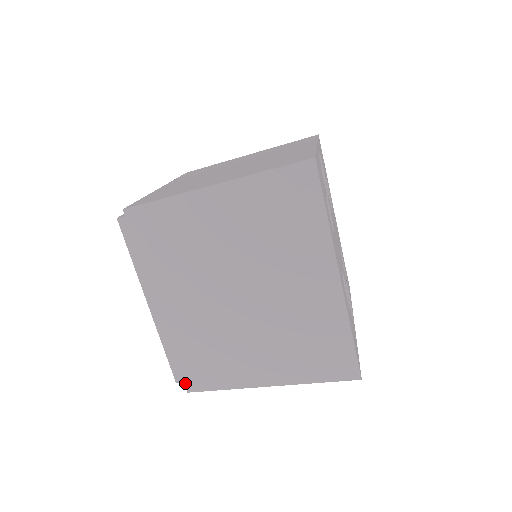
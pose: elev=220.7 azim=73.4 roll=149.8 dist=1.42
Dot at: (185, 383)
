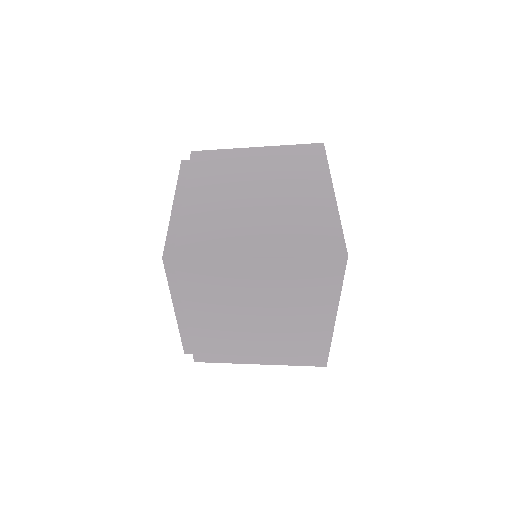
Dot at: (175, 250)
